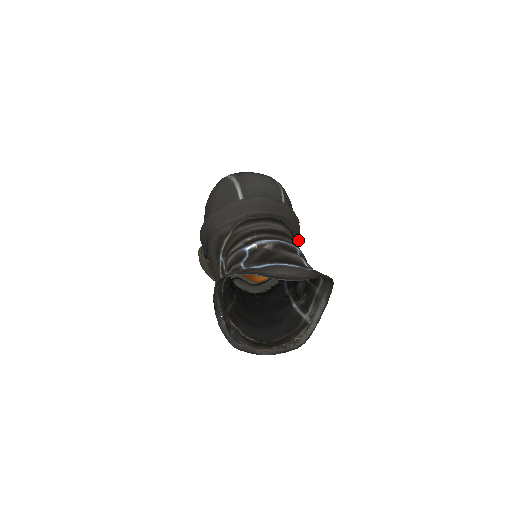
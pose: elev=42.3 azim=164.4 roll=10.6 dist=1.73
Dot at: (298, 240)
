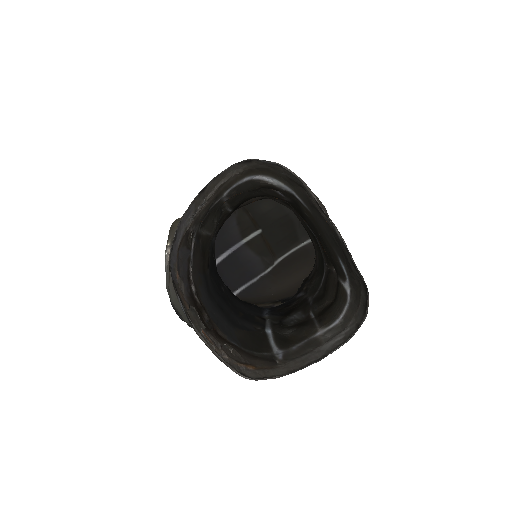
Dot at: occluded
